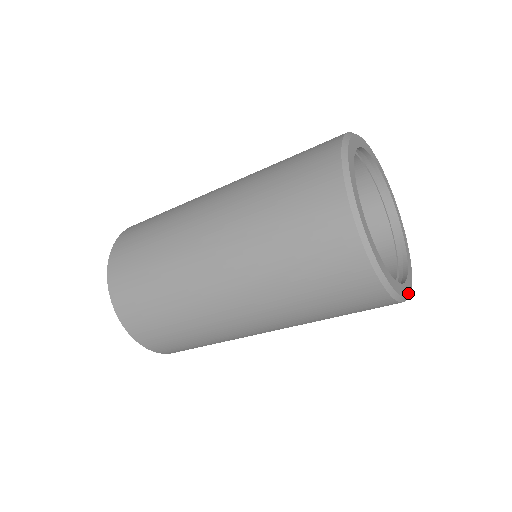
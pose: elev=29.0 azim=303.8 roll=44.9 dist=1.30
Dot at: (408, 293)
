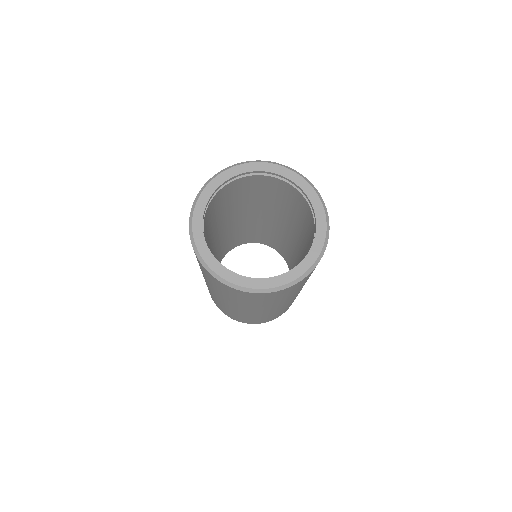
Dot at: (290, 281)
